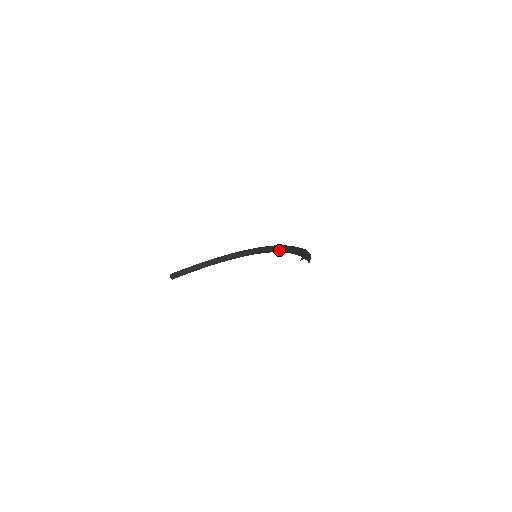
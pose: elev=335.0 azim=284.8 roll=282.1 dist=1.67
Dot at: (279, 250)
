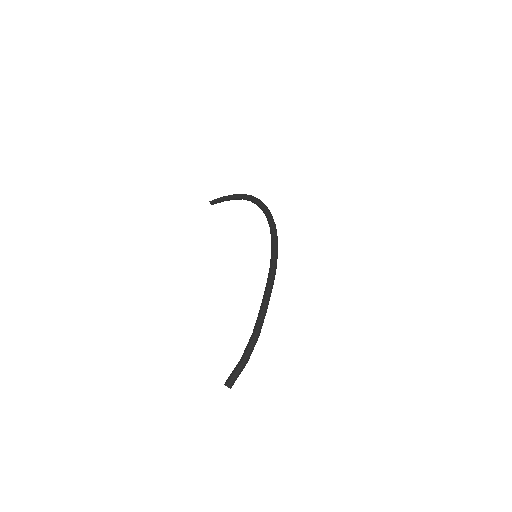
Dot at: occluded
